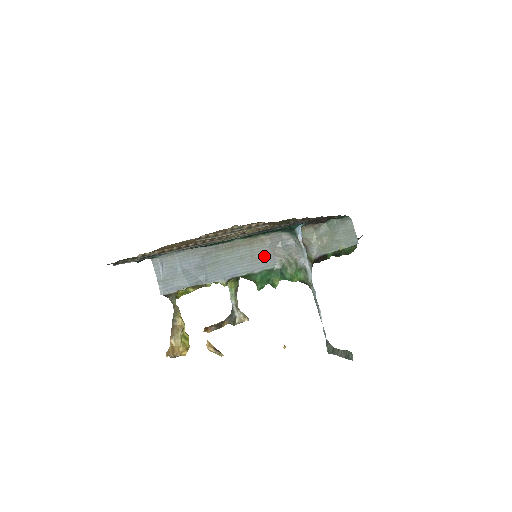
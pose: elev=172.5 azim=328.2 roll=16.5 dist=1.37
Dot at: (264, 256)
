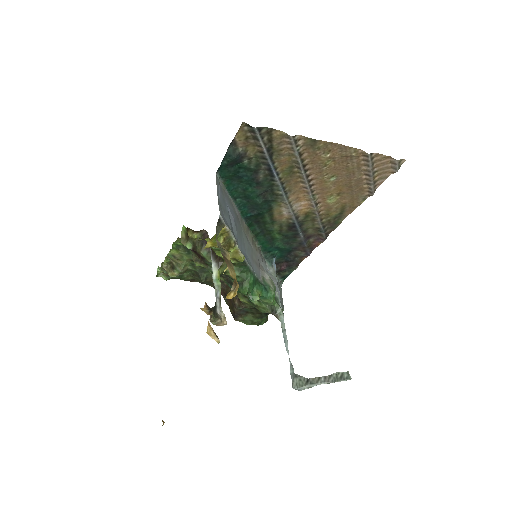
Dot at: (256, 263)
